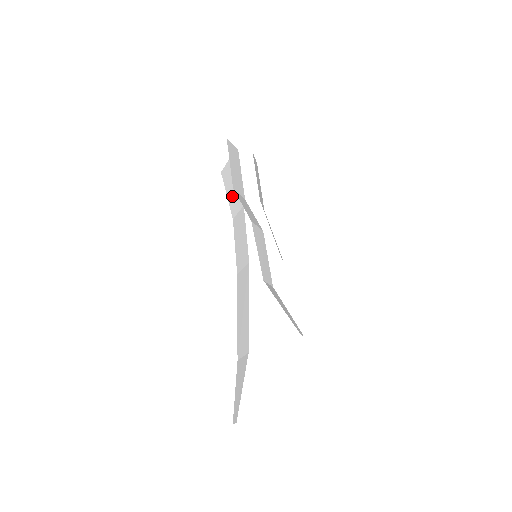
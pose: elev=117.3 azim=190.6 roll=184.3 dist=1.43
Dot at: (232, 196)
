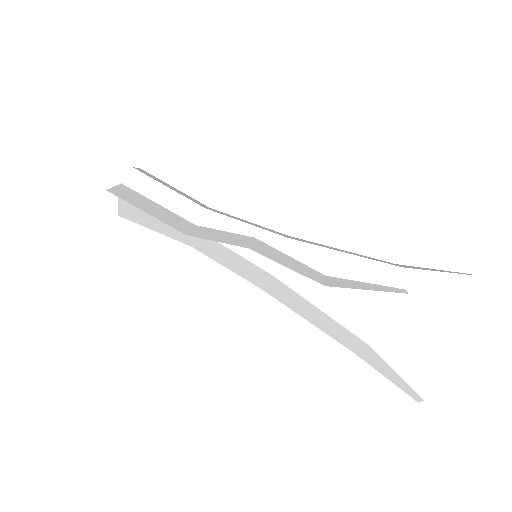
Dot at: (166, 229)
